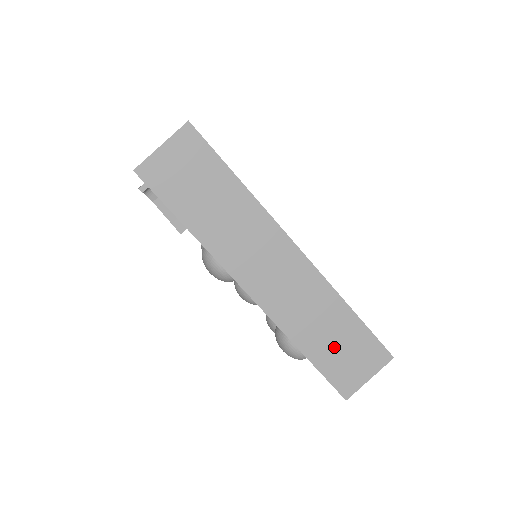
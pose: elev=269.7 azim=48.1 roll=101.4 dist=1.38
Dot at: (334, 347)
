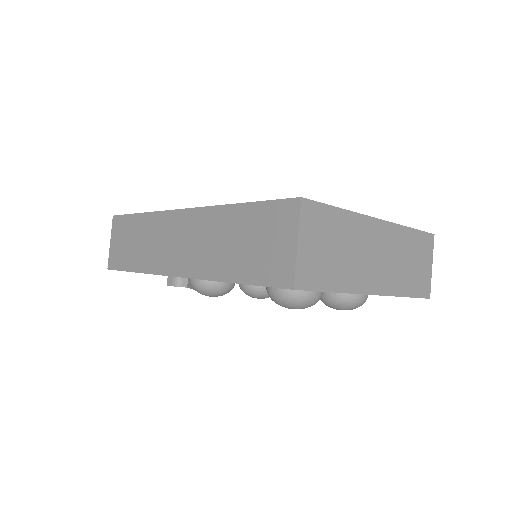
Dot at: (247, 250)
